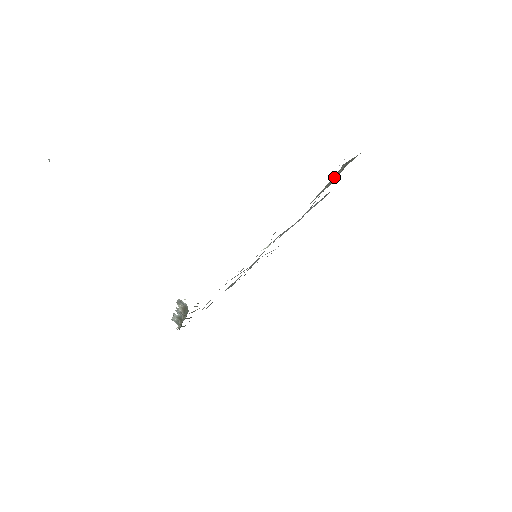
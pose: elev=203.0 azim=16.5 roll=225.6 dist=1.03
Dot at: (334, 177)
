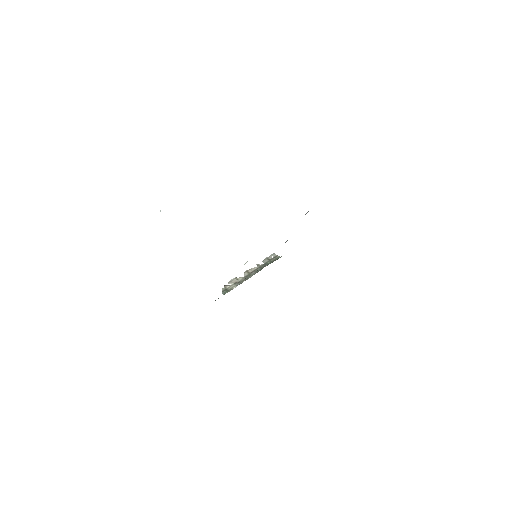
Dot at: occluded
